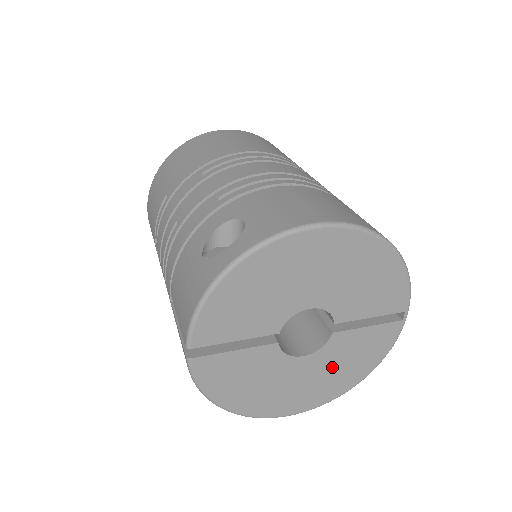
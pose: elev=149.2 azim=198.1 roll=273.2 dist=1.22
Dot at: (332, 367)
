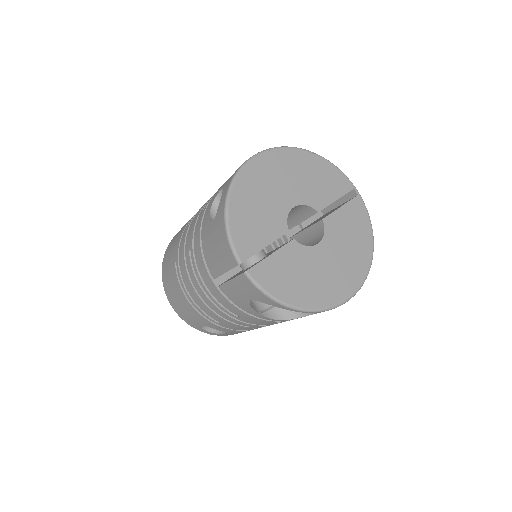
Dot at: (344, 246)
